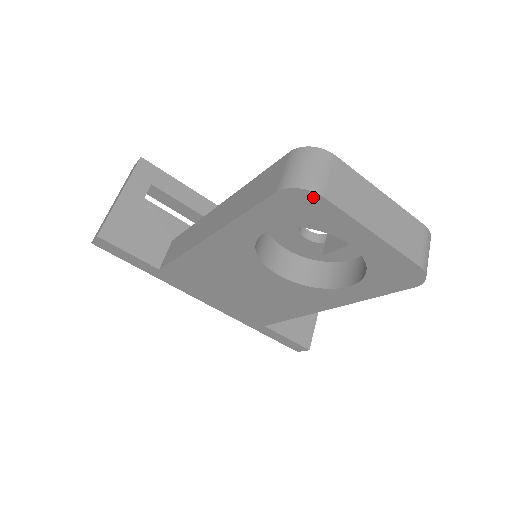
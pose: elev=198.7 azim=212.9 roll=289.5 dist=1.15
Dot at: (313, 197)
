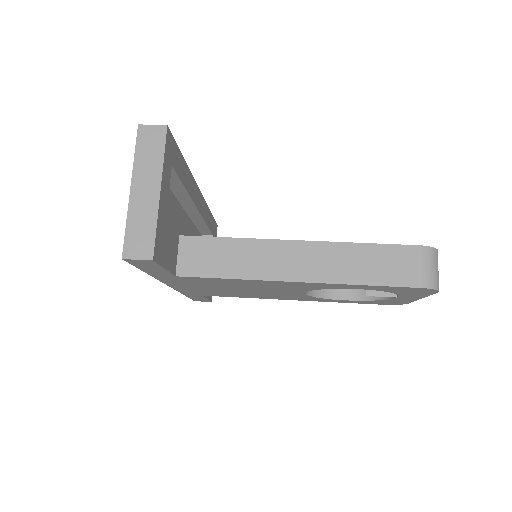
Dot at: (433, 292)
